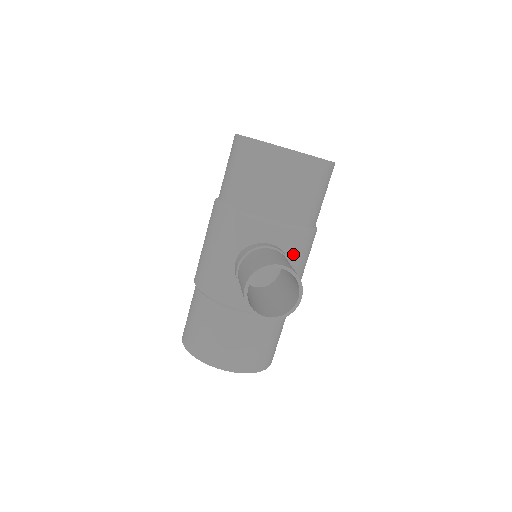
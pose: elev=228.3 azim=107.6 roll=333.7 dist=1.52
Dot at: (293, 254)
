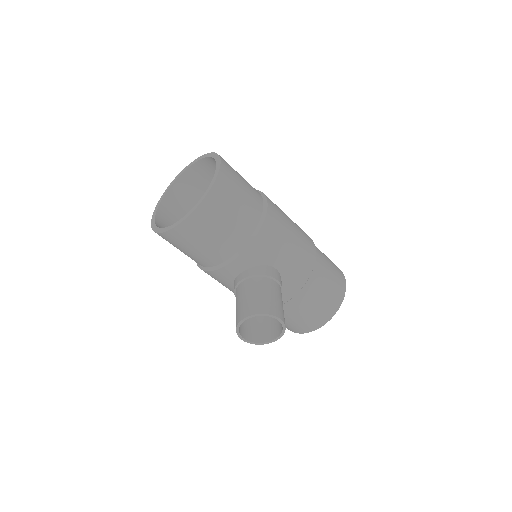
Dot at: (264, 258)
